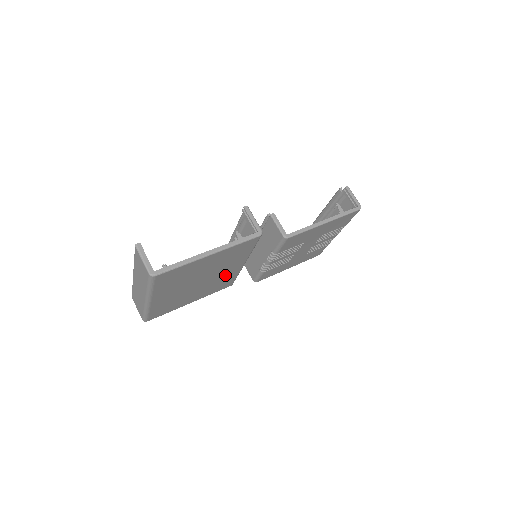
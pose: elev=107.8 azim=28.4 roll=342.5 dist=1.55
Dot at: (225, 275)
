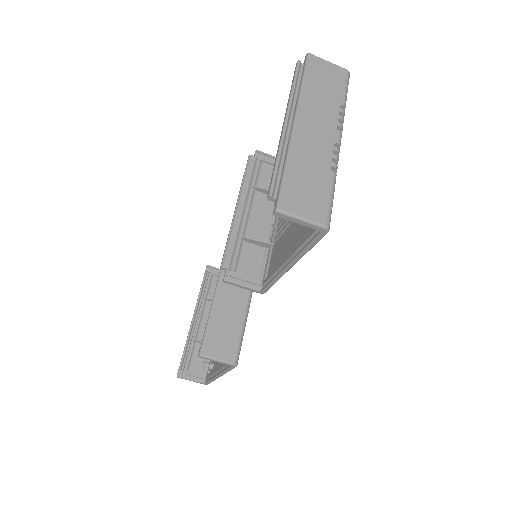
Dot at: occluded
